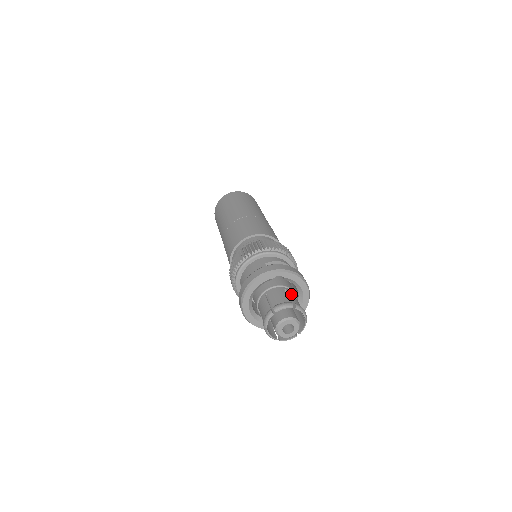
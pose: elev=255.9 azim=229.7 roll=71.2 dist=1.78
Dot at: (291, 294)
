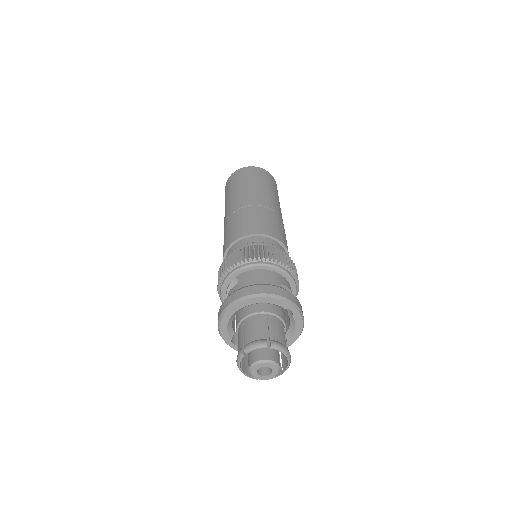
Dot at: occluded
